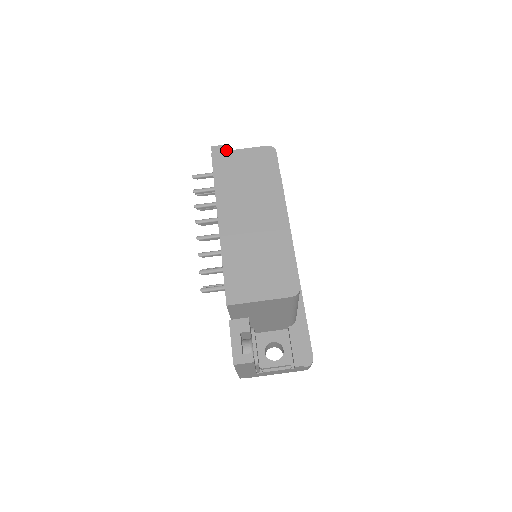
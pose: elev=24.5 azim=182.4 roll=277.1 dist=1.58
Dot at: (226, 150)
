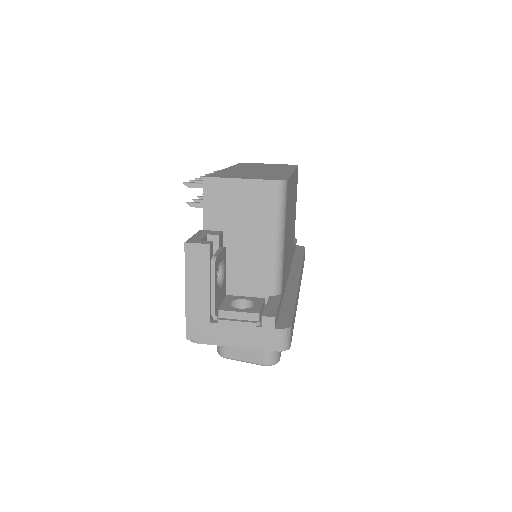
Dot at: occluded
